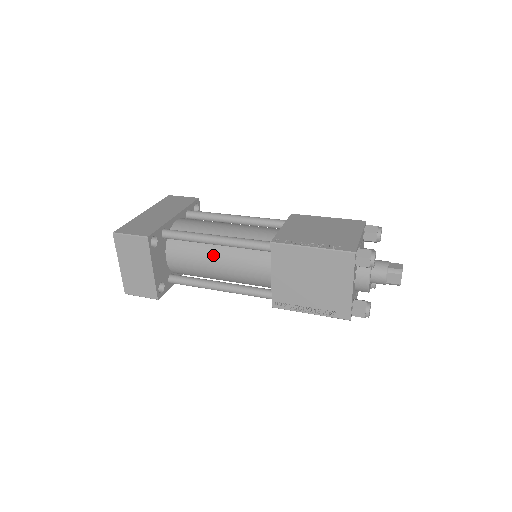
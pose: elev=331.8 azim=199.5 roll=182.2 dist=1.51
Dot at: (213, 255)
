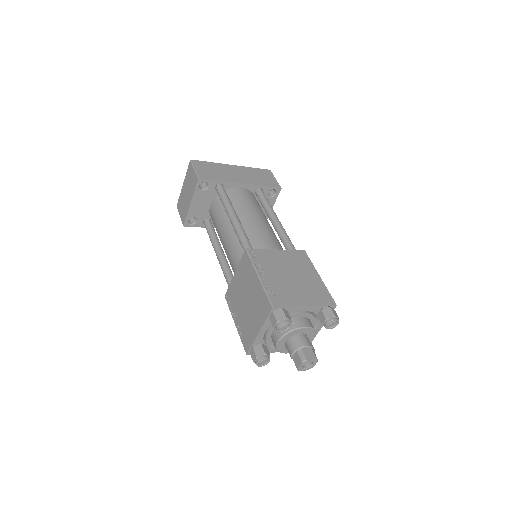
Dot at: (227, 227)
